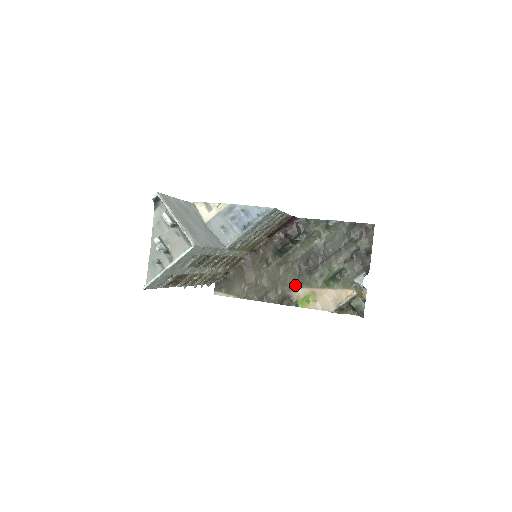
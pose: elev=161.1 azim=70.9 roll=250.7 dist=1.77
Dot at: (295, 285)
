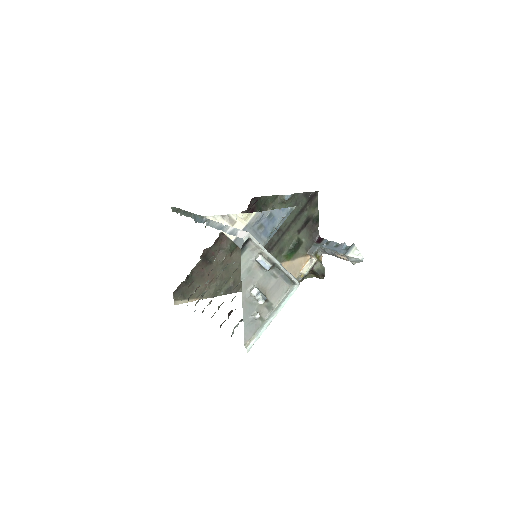
Dot at: occluded
